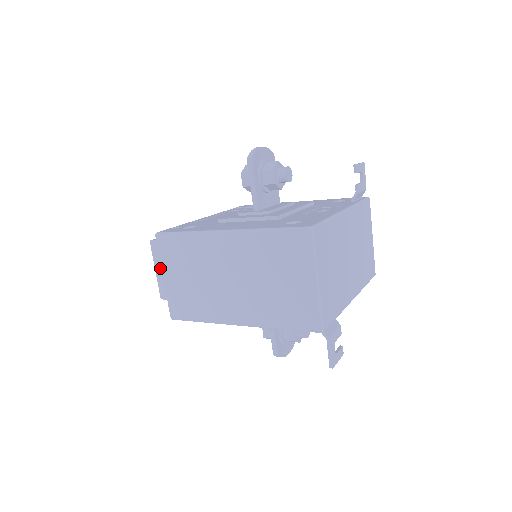
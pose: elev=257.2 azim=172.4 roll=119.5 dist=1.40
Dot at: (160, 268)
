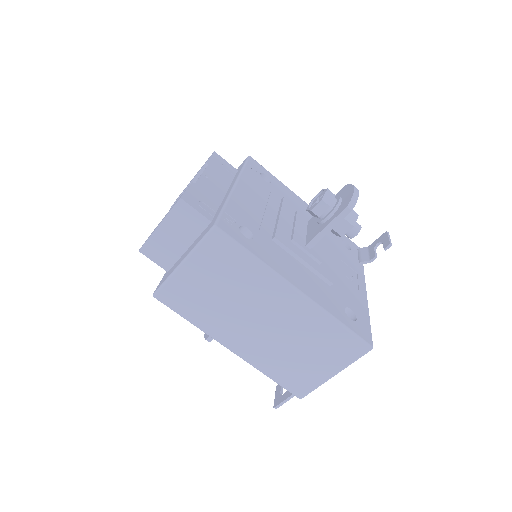
Dot at: (168, 229)
